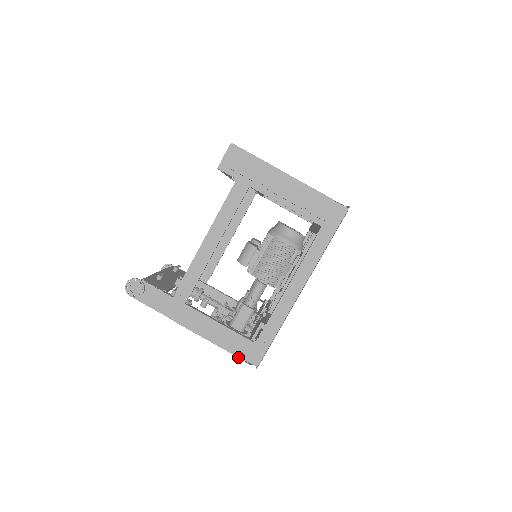
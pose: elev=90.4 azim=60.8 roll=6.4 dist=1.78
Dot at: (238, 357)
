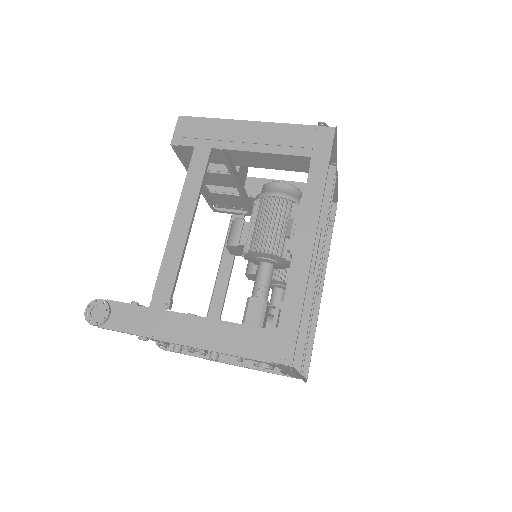
Dot at: (259, 360)
